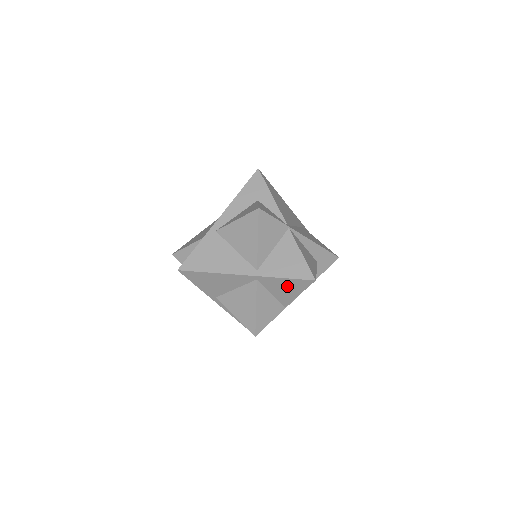
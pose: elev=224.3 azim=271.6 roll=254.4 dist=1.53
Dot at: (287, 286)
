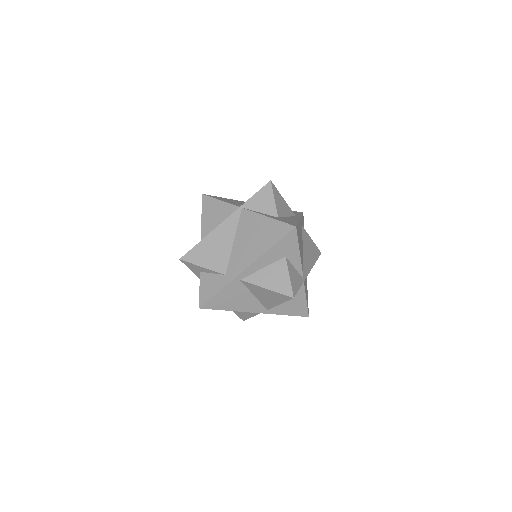
Dot at: occluded
